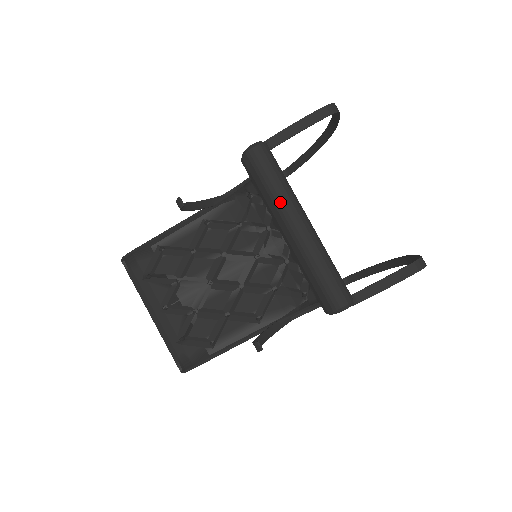
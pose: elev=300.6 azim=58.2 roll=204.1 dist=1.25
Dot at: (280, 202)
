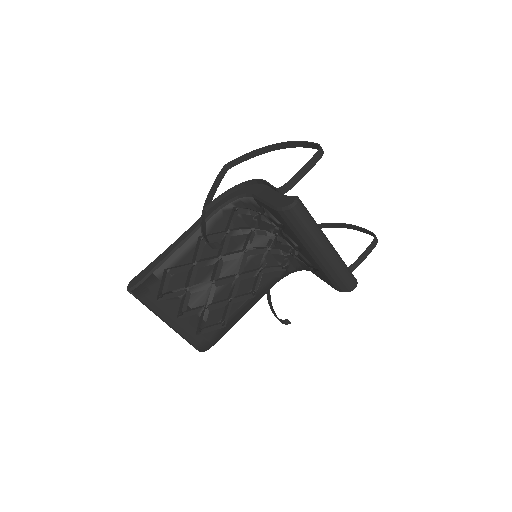
Dot at: (316, 237)
